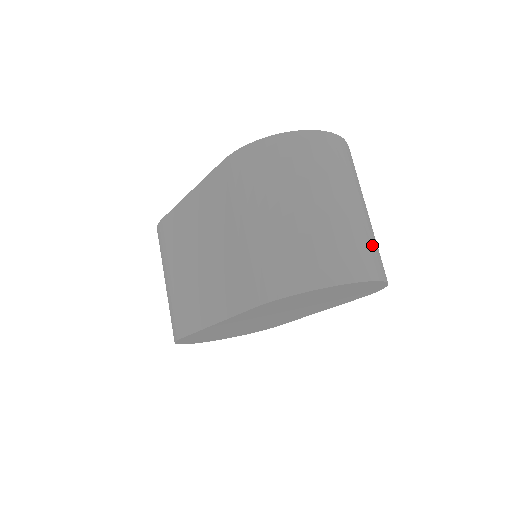
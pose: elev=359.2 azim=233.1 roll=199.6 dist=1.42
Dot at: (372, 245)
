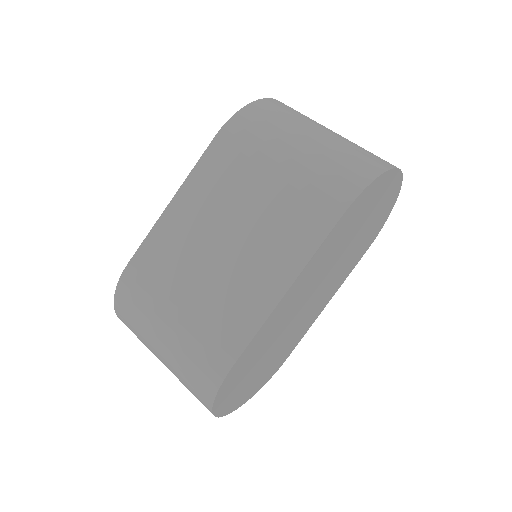
Dot at: occluded
